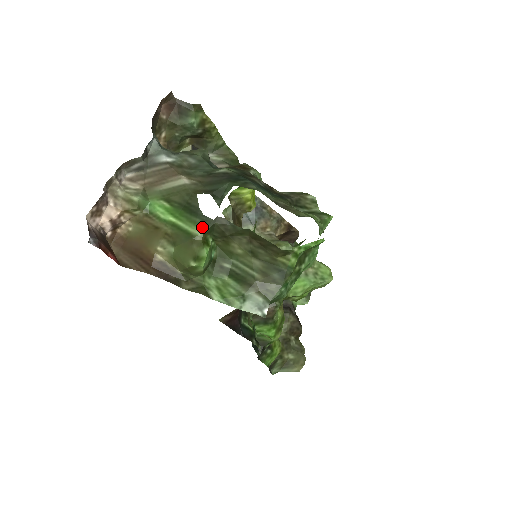
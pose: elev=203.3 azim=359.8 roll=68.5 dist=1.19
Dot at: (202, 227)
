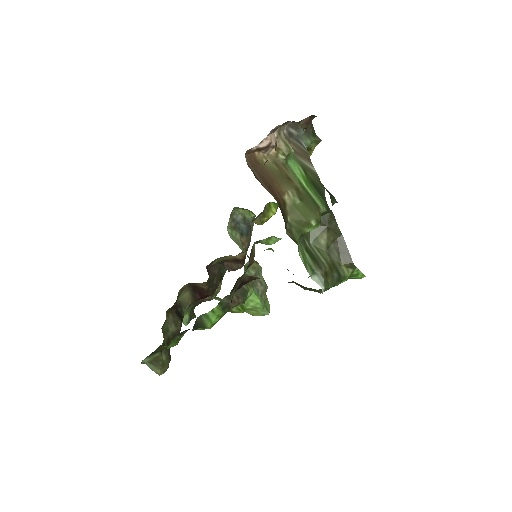
Dot at: (325, 207)
